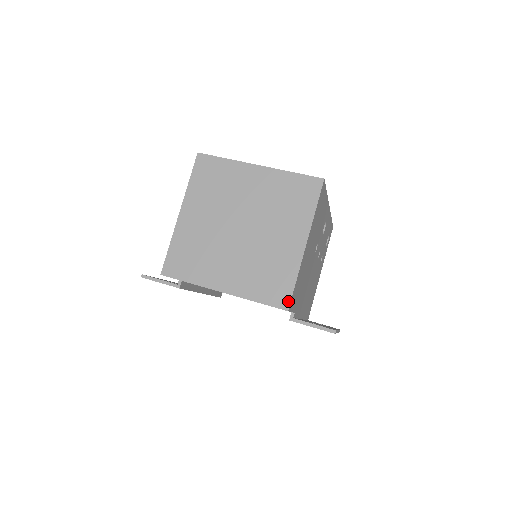
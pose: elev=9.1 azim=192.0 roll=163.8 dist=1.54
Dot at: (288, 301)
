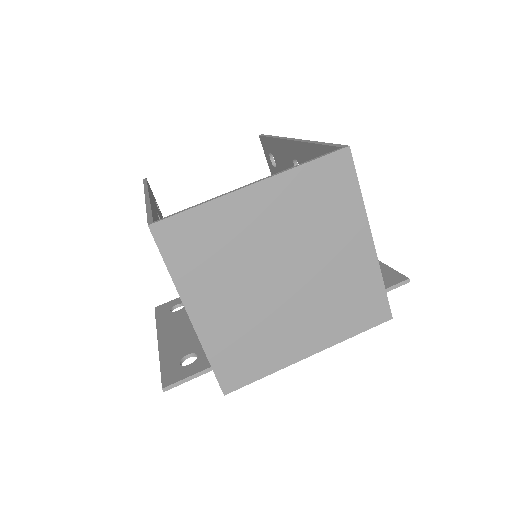
Dot at: (387, 310)
